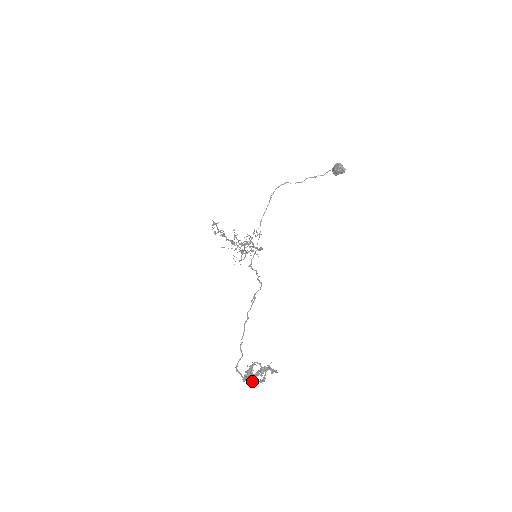
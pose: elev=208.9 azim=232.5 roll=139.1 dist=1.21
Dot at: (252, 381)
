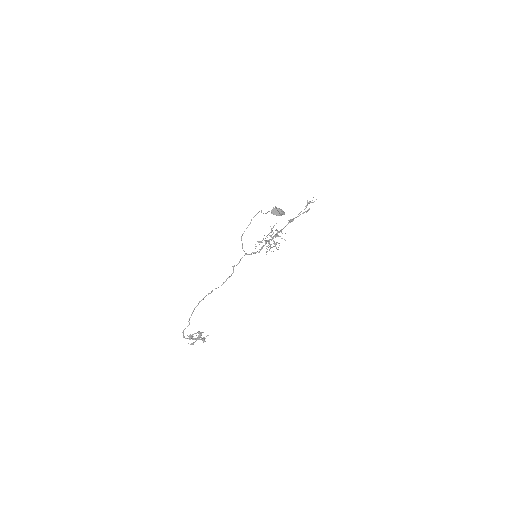
Dot at: occluded
